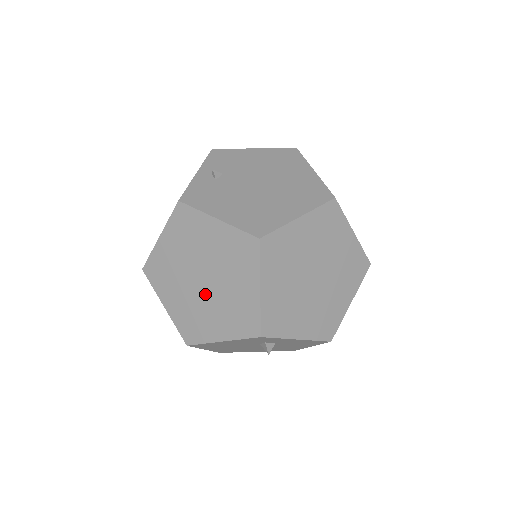
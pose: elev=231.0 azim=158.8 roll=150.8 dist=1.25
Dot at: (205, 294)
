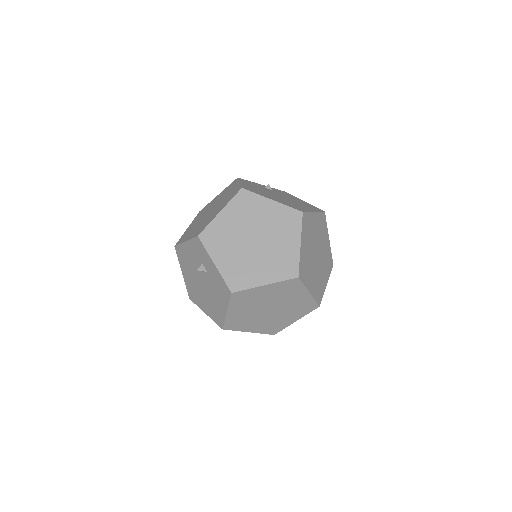
Dot at: (204, 218)
